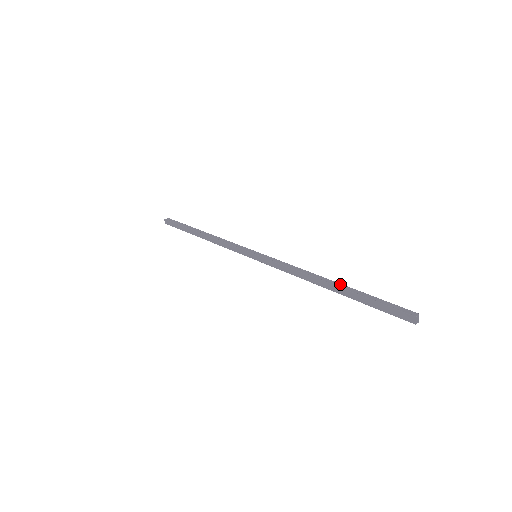
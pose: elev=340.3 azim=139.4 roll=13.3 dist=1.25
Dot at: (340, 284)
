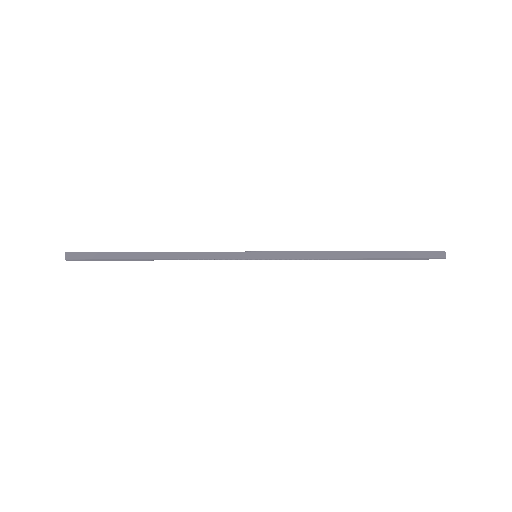
Dot at: (369, 252)
